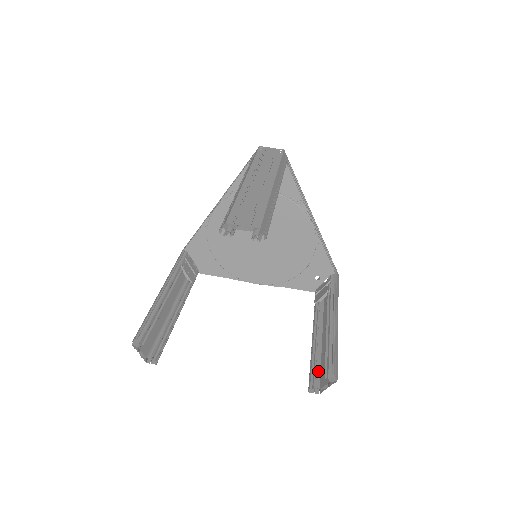
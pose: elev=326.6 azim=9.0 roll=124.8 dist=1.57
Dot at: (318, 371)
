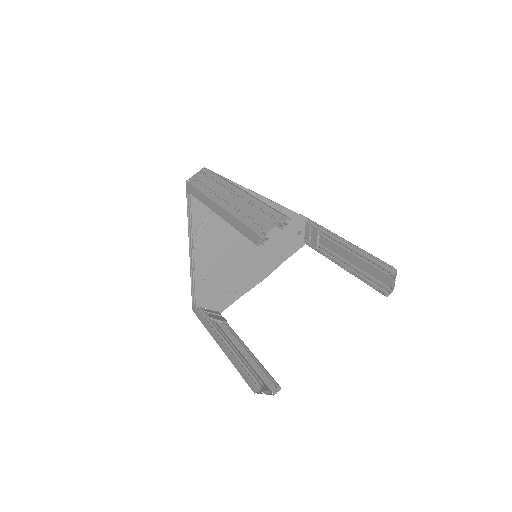
Dot at: (376, 280)
